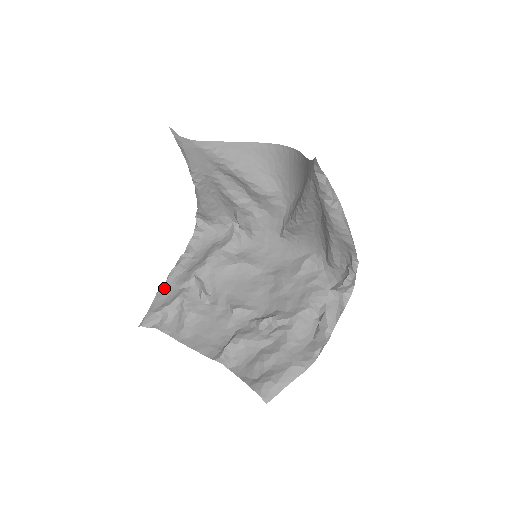
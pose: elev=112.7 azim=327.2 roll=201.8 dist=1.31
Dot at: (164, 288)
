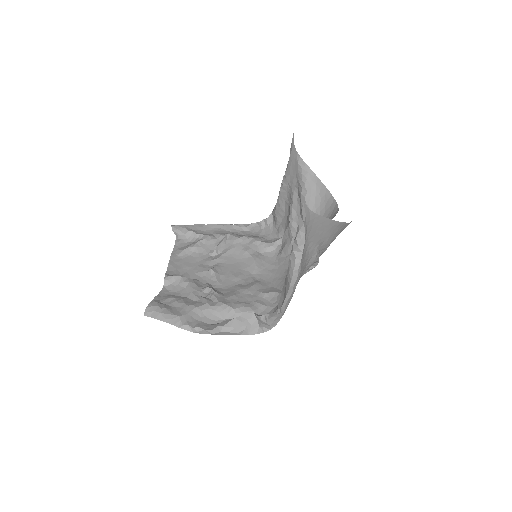
Dot at: (208, 226)
